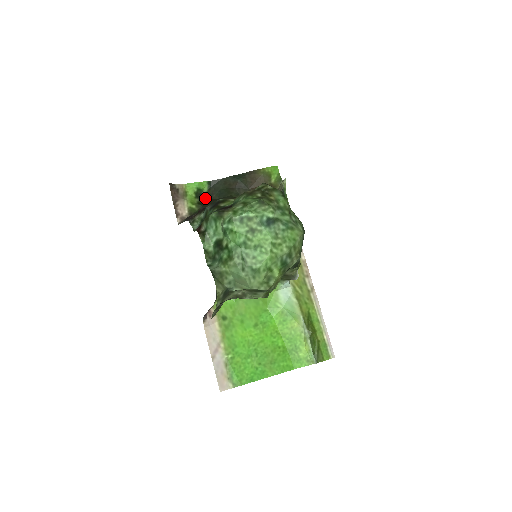
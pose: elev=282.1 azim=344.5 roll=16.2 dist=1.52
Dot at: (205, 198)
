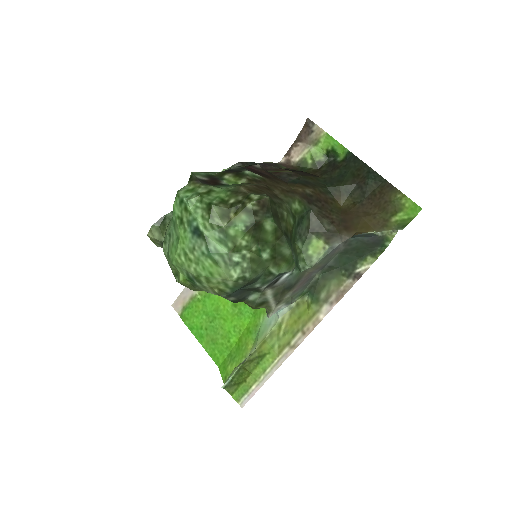
Dot at: (331, 164)
